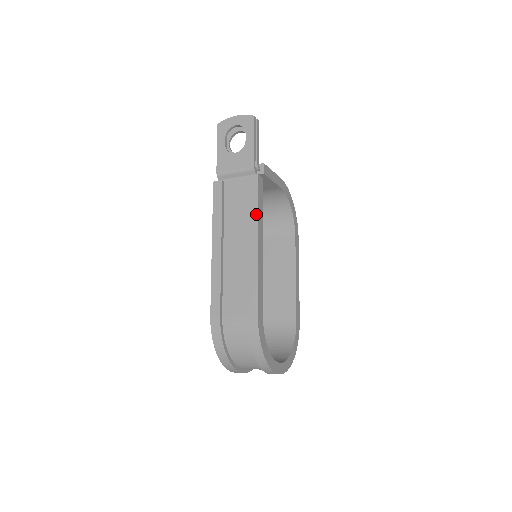
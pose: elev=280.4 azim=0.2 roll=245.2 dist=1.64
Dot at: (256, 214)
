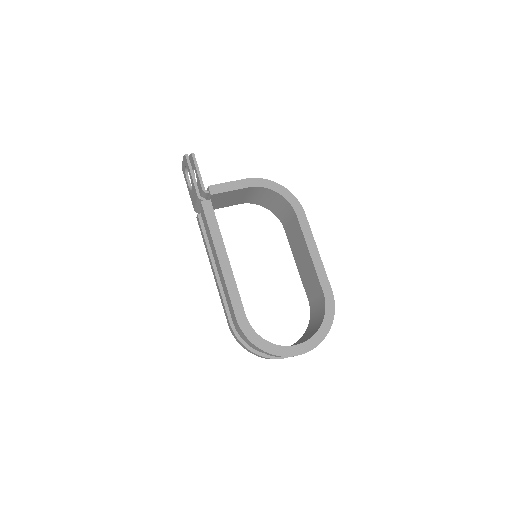
Dot at: (210, 235)
